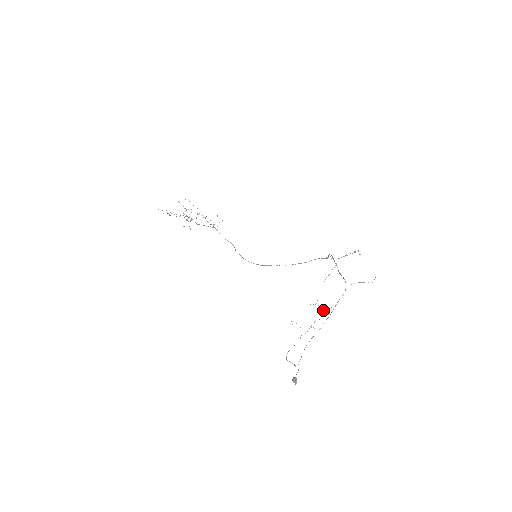
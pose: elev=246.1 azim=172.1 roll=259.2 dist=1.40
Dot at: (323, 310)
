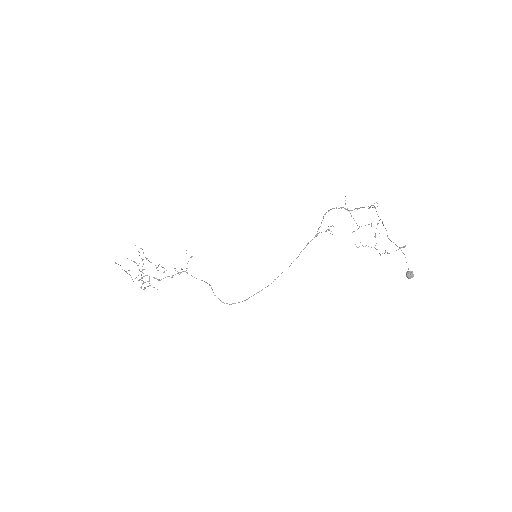
Dot at: (371, 223)
